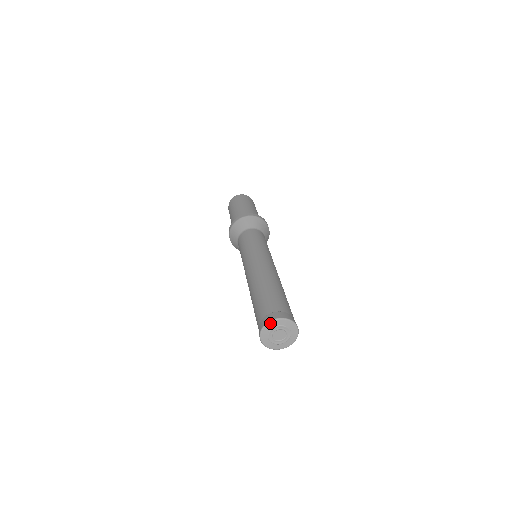
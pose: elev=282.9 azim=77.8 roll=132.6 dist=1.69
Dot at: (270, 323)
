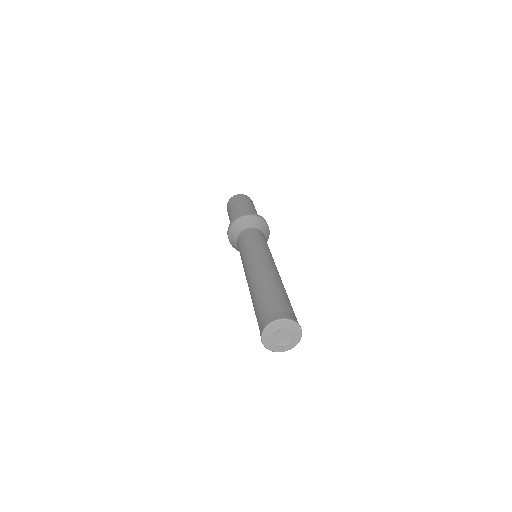
Dot at: (267, 328)
